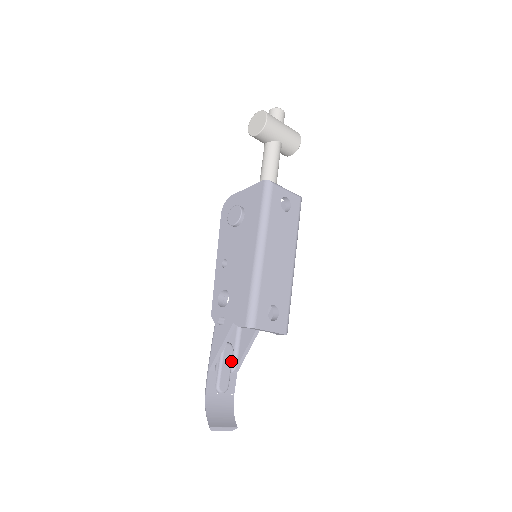
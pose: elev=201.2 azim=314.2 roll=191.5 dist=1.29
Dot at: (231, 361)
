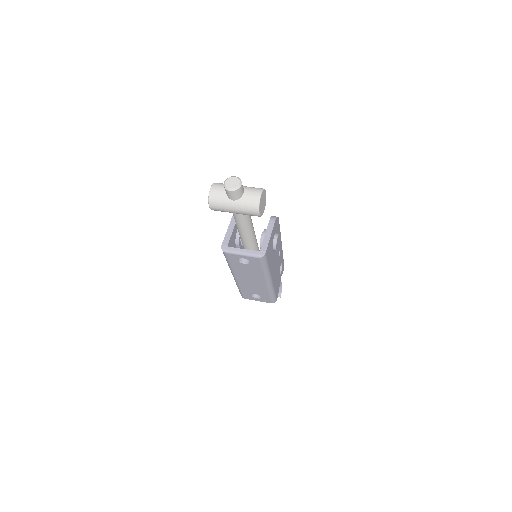
Dot at: occluded
